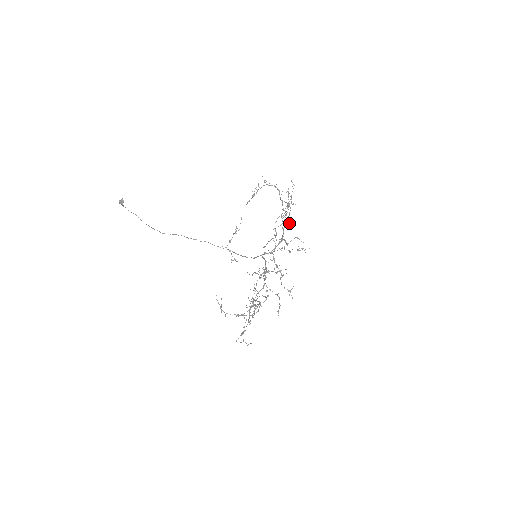
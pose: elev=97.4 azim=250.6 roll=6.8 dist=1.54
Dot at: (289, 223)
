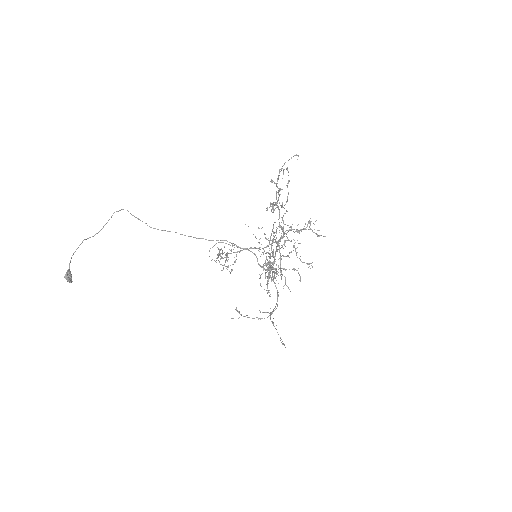
Dot at: occluded
